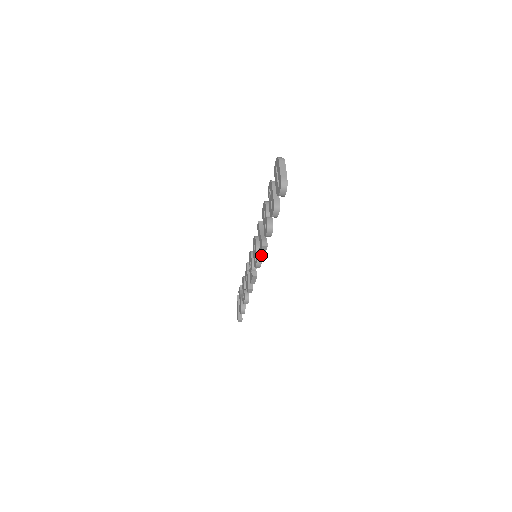
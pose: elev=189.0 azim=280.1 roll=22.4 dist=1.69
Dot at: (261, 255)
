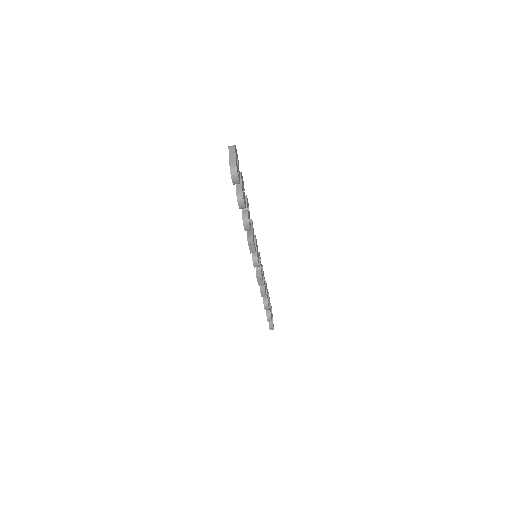
Dot at: (252, 252)
